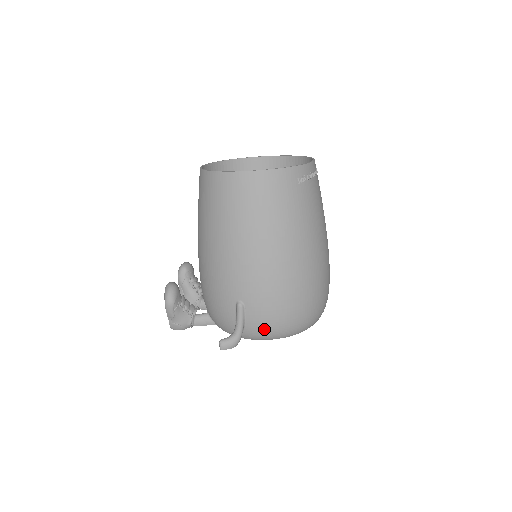
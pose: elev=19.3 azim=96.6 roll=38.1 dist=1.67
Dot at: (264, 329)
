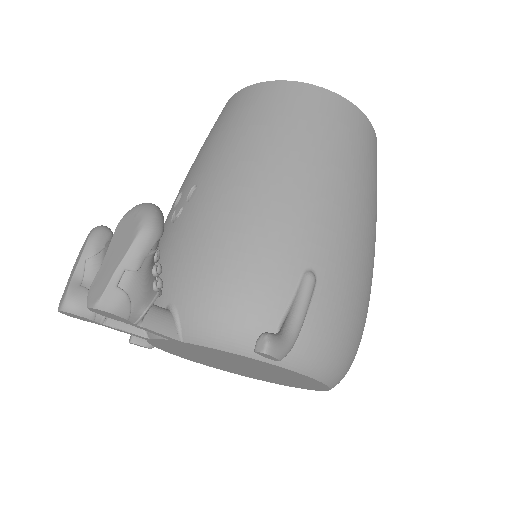
Dot at: (325, 343)
